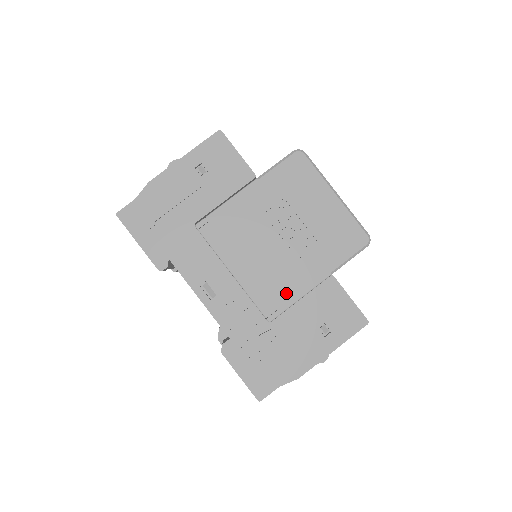
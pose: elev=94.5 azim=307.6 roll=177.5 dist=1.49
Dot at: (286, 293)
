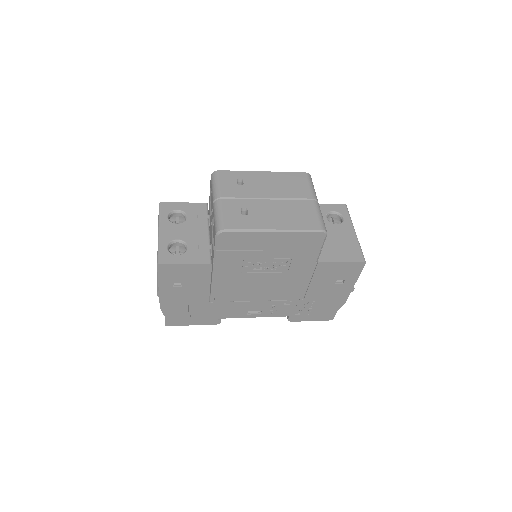
Dot at: (298, 286)
